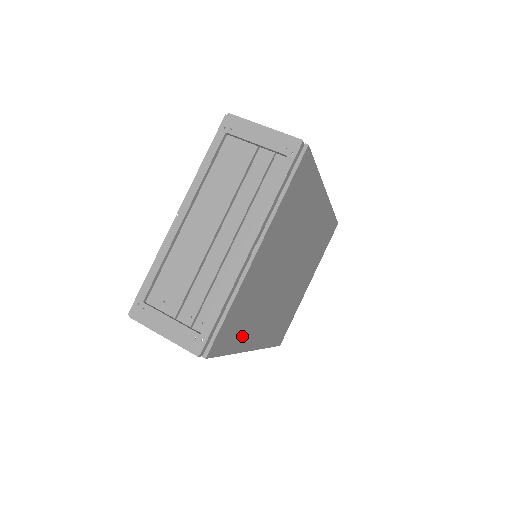
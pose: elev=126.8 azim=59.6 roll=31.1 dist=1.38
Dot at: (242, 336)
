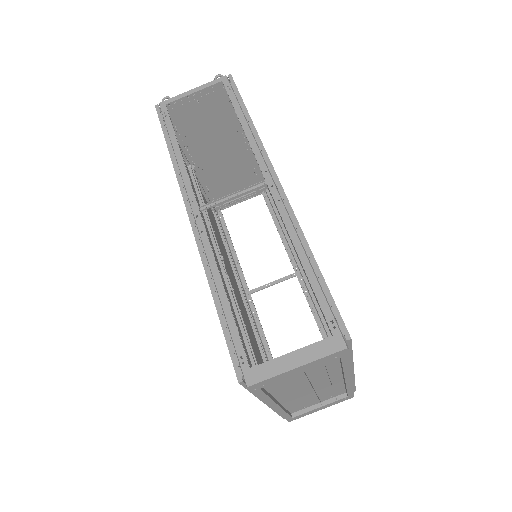
Dot at: occluded
